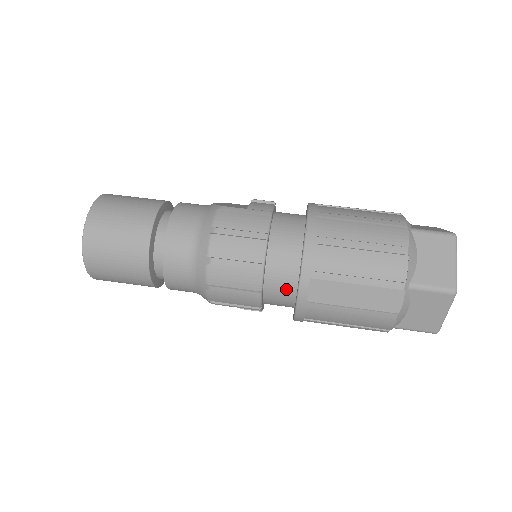
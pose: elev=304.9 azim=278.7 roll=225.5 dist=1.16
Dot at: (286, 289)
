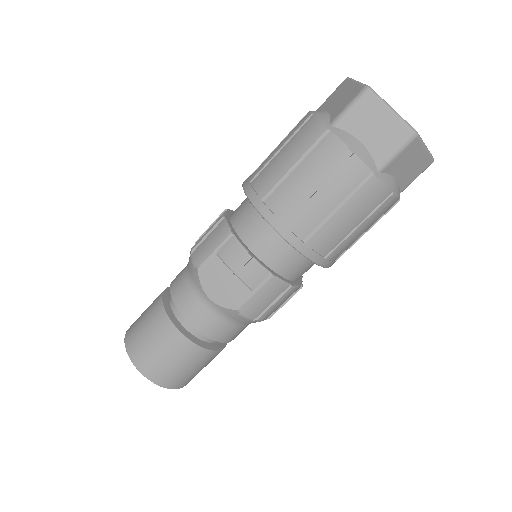
Dot at: occluded
